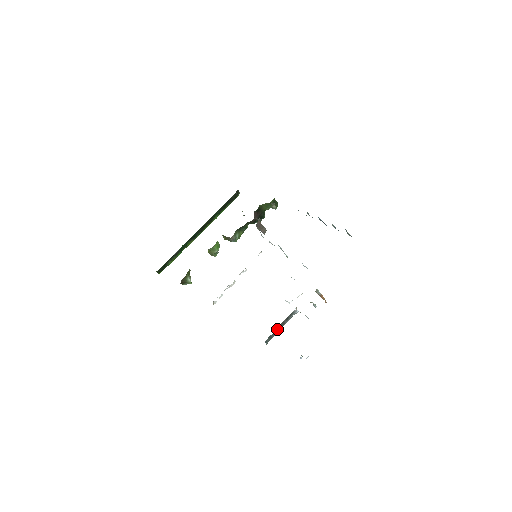
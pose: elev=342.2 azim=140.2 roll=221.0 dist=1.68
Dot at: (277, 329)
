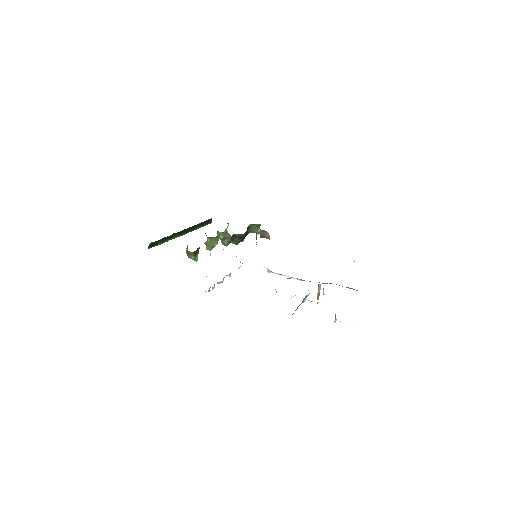
Dot at: (300, 304)
